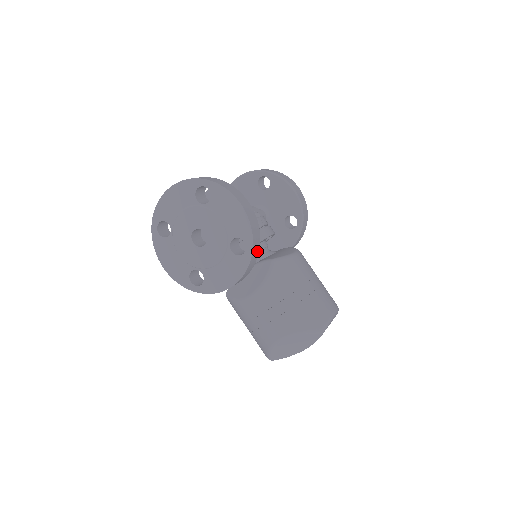
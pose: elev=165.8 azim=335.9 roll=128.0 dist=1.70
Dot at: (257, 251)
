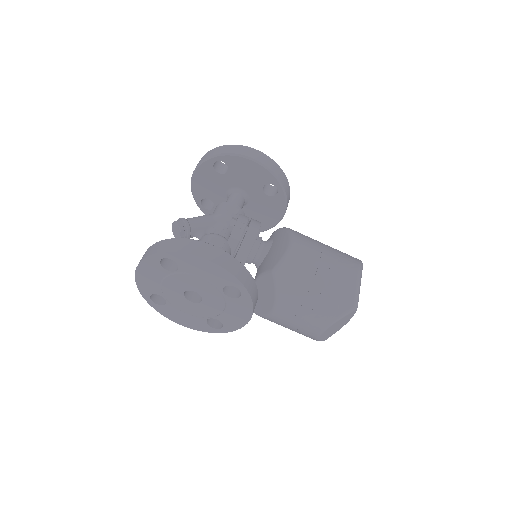
Dot at: (252, 283)
